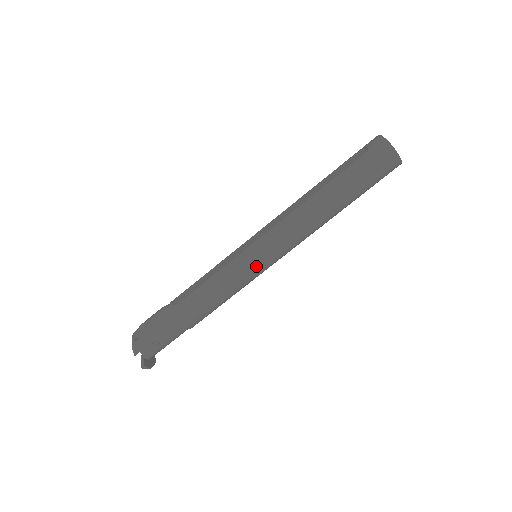
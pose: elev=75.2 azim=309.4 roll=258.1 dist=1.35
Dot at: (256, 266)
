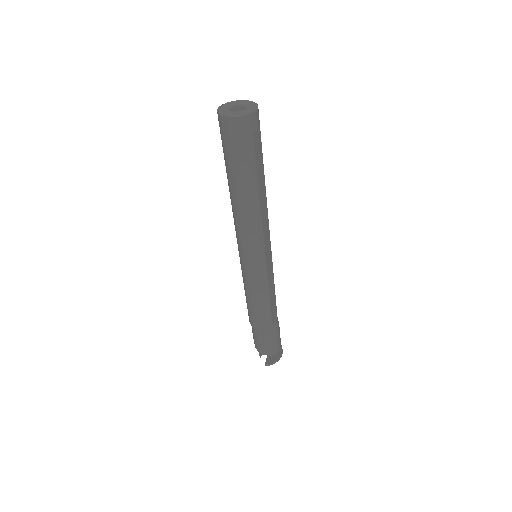
Dot at: (251, 269)
